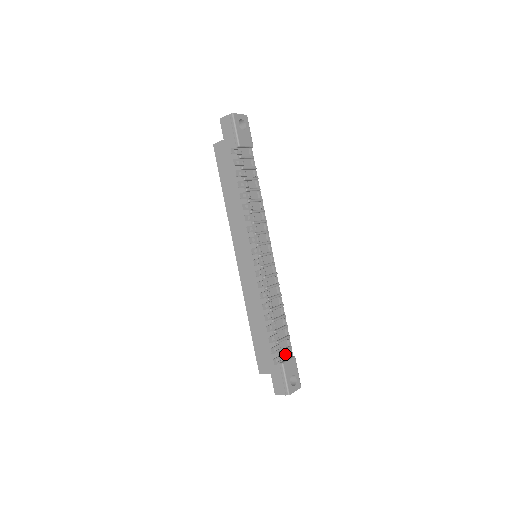
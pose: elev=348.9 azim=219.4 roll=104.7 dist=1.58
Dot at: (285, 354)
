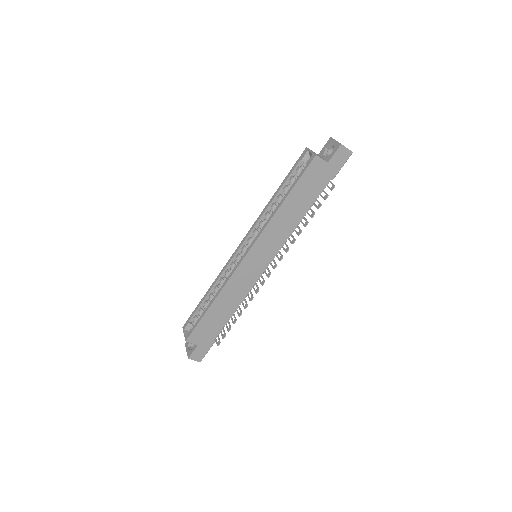
Dot at: occluded
